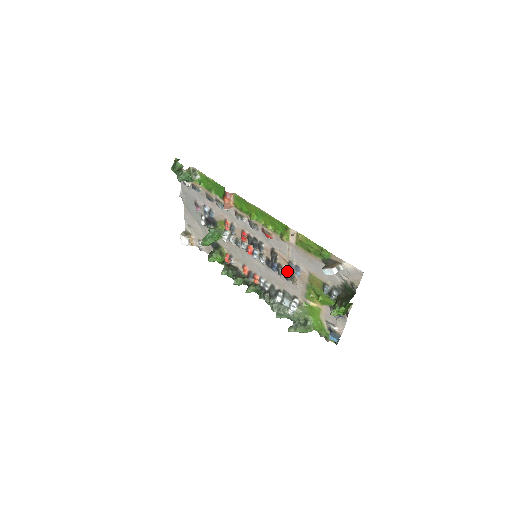
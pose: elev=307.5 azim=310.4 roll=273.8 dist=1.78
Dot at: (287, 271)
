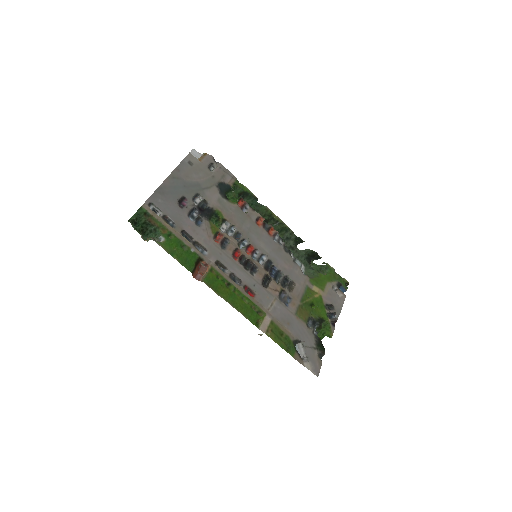
Dot at: (282, 287)
